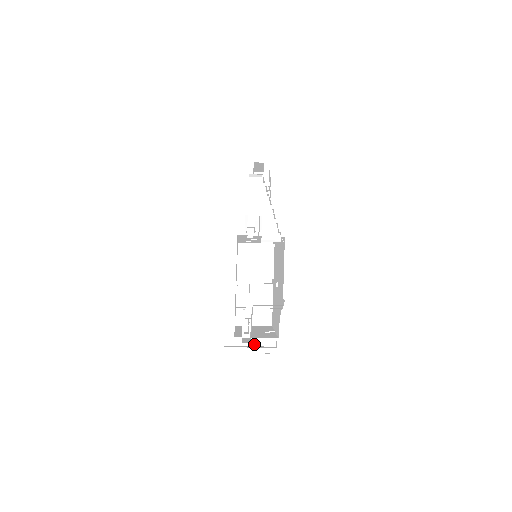
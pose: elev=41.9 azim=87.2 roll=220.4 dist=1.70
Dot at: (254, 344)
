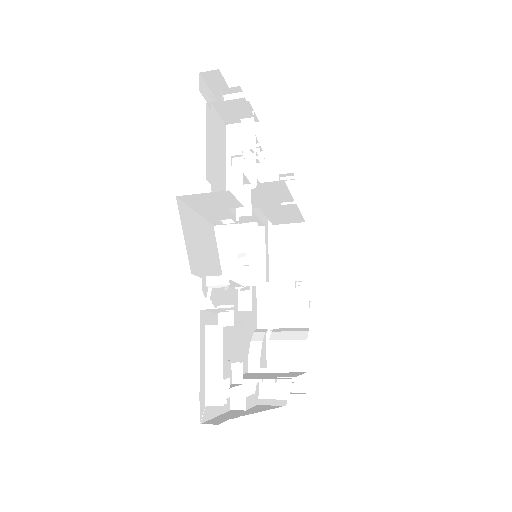
Dot at: occluded
